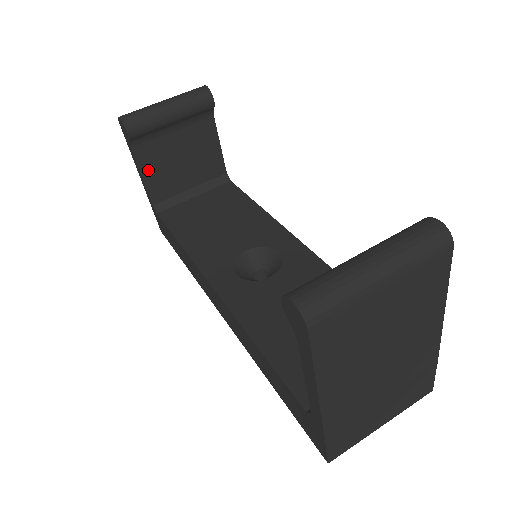
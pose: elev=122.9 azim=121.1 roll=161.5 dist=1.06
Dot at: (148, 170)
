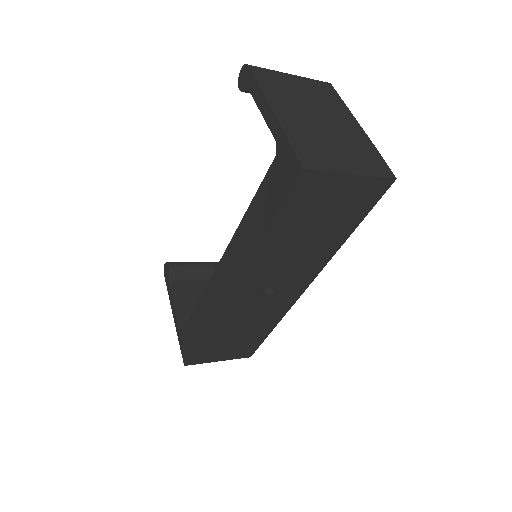
Dot at: (179, 301)
